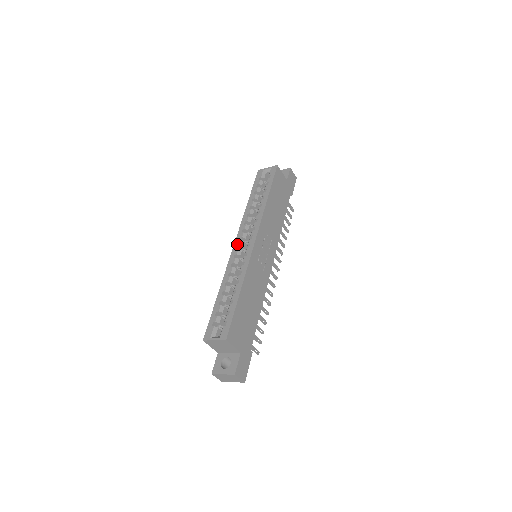
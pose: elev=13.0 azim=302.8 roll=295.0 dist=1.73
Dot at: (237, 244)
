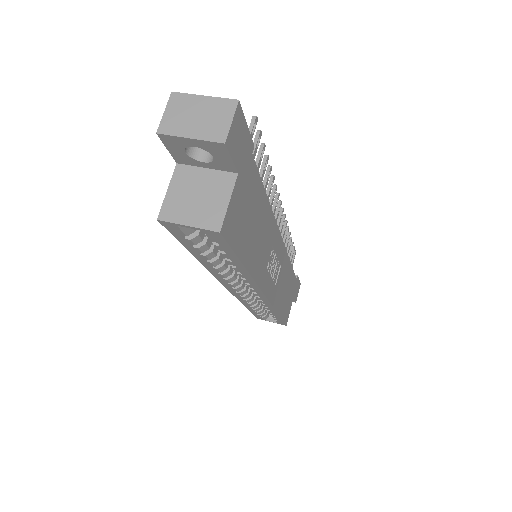
Dot at: occluded
